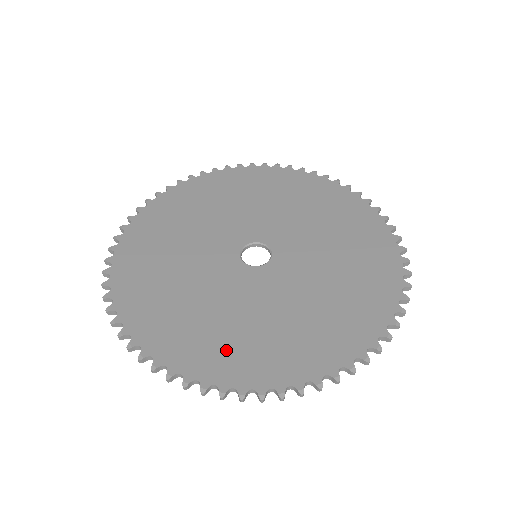
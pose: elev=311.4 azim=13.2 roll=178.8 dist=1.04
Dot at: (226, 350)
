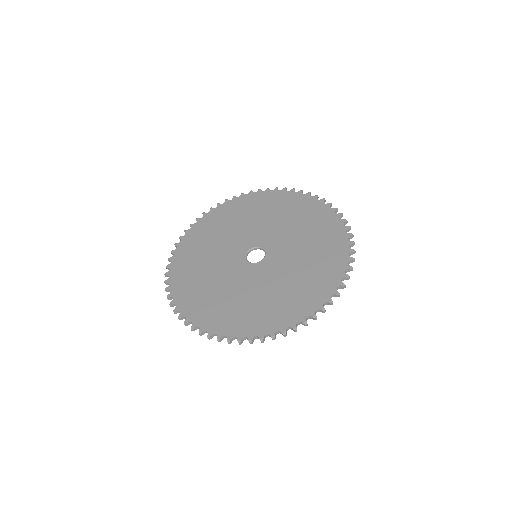
Dot at: (312, 285)
